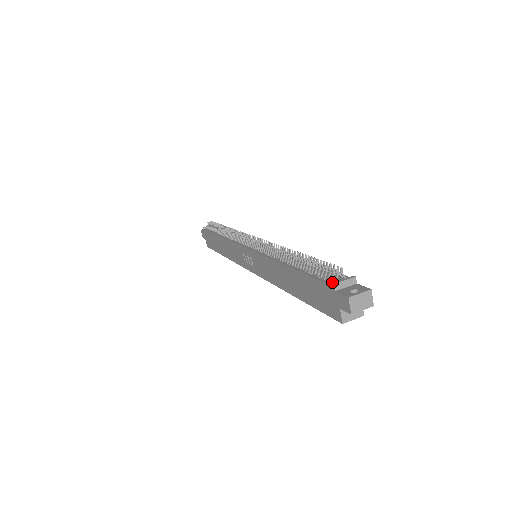
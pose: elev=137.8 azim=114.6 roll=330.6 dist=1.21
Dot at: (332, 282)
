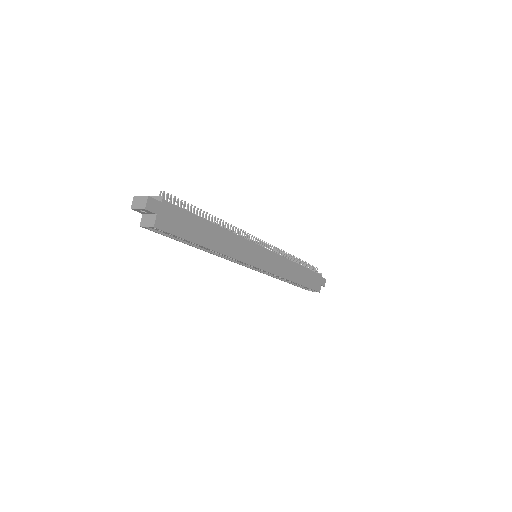
Dot at: occluded
